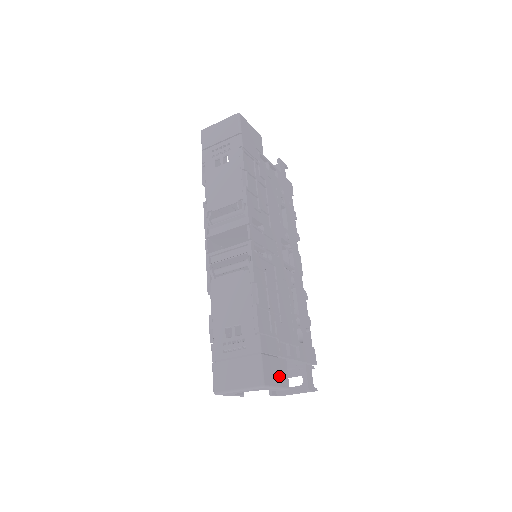
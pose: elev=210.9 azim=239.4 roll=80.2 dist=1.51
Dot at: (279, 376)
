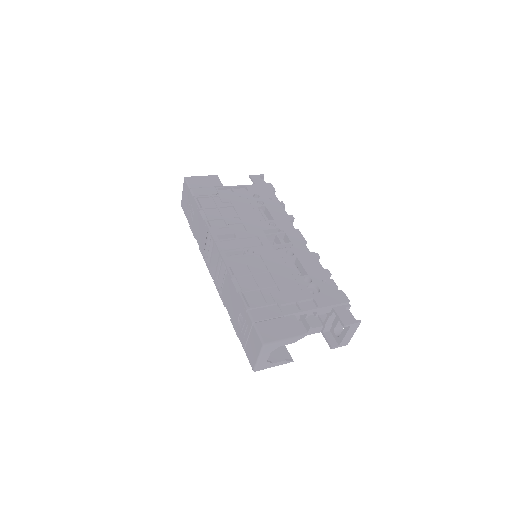
Dot at: (286, 330)
